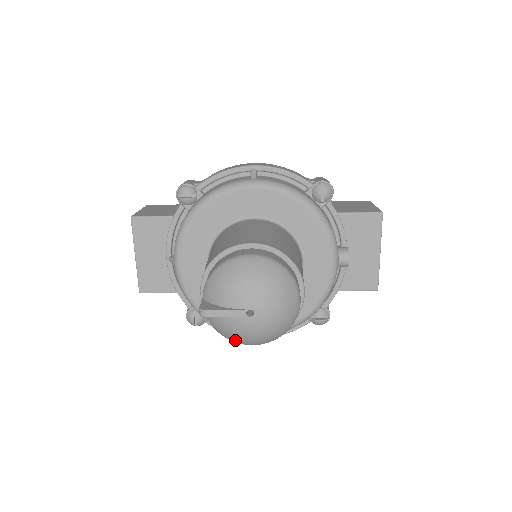
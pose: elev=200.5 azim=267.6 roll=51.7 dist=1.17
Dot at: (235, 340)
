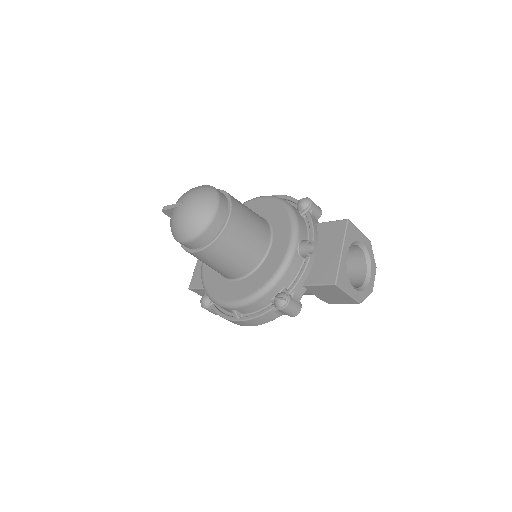
Dot at: (175, 234)
